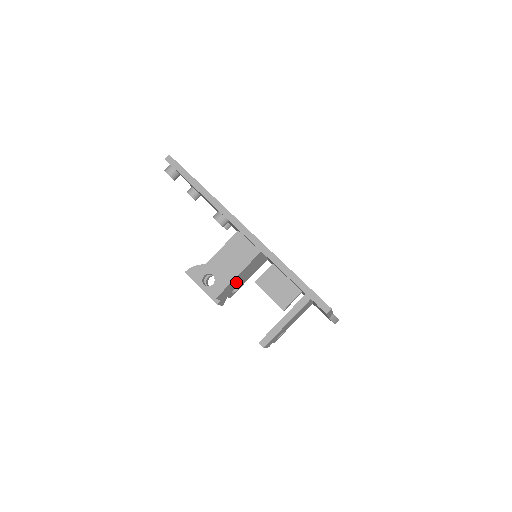
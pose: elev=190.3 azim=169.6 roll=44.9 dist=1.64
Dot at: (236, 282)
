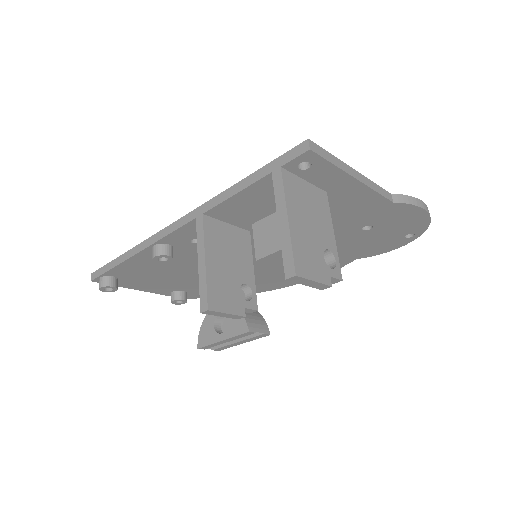
Dot at: (223, 276)
